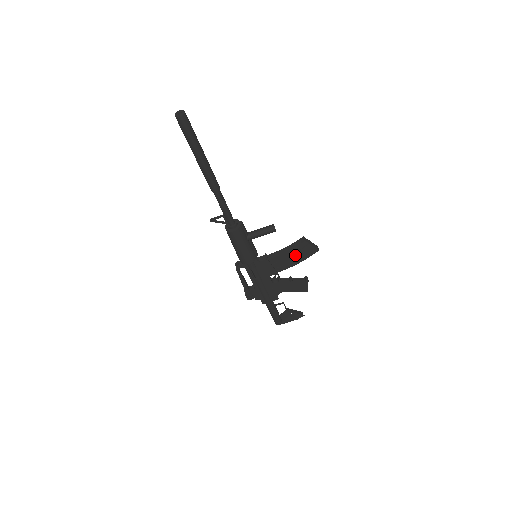
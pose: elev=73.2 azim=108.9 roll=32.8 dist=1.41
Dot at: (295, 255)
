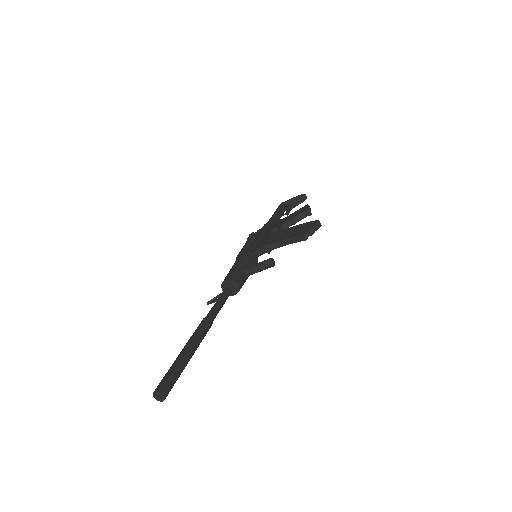
Dot at: occluded
